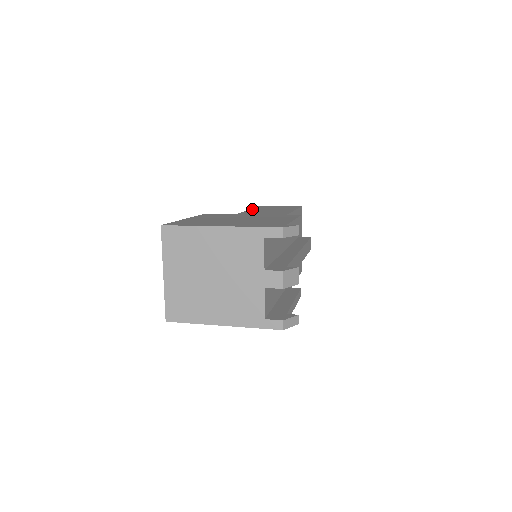
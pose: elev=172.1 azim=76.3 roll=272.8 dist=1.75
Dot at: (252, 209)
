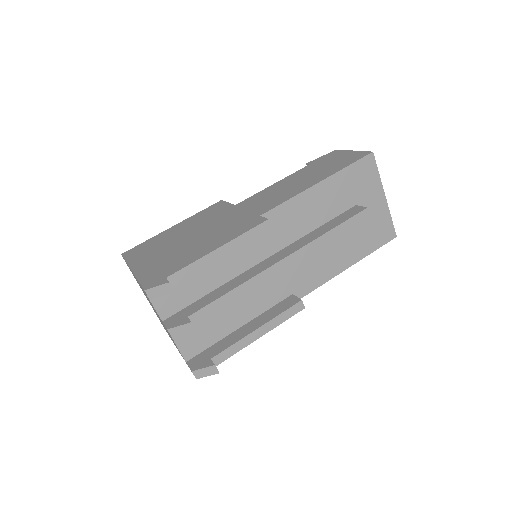
Dot at: (290, 175)
